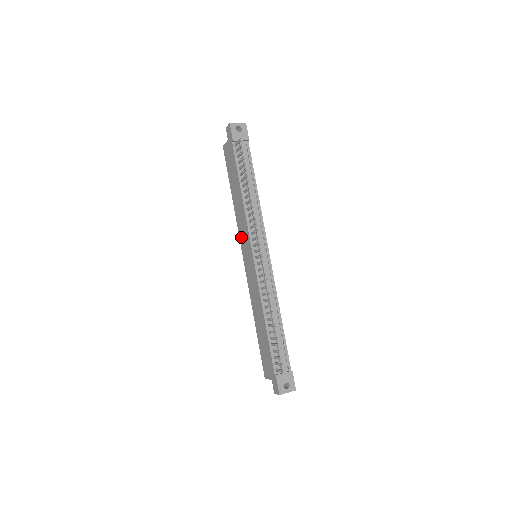
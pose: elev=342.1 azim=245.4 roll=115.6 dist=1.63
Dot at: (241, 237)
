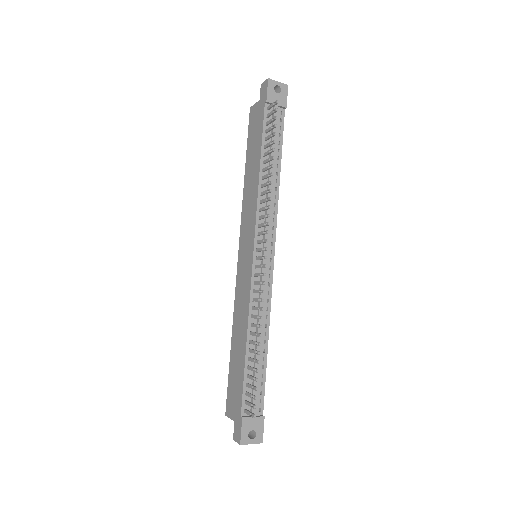
Dot at: (243, 227)
